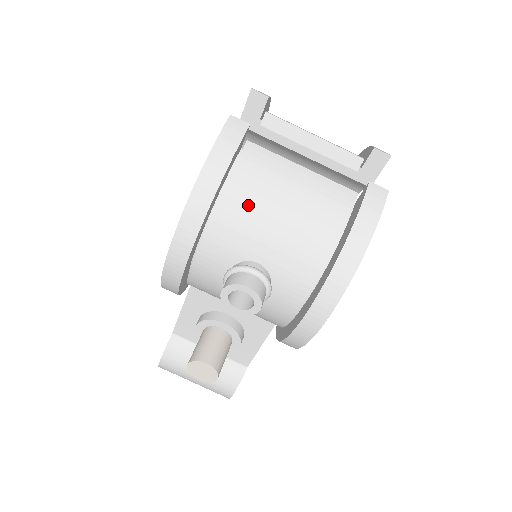
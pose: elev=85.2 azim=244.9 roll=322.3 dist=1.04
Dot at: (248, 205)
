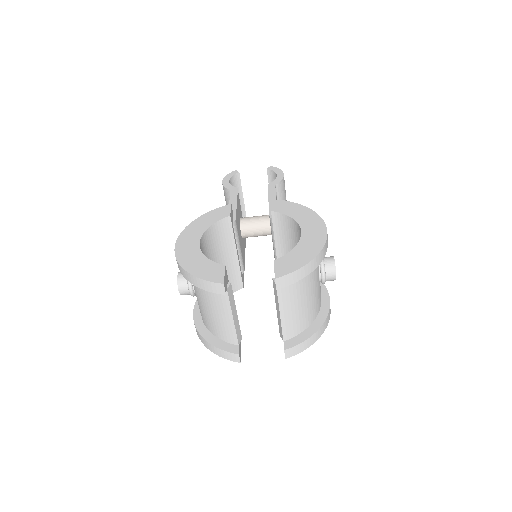
Dot at: (201, 292)
